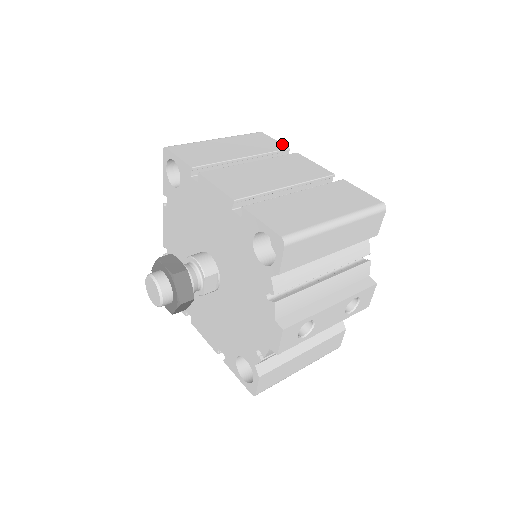
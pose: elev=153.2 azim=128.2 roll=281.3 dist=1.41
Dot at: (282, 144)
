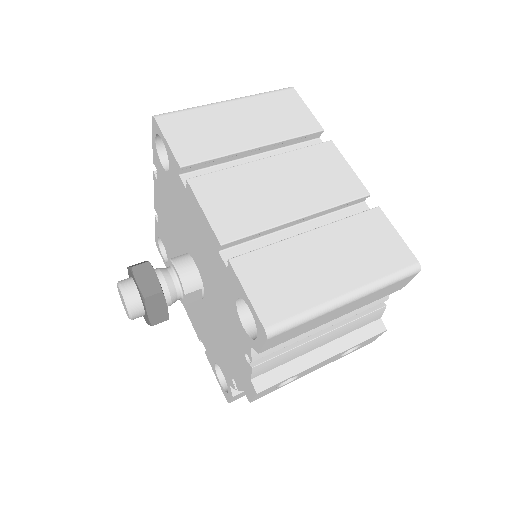
Dot at: (315, 119)
